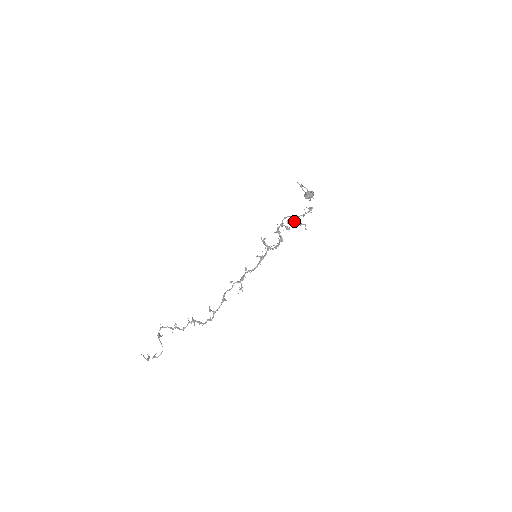
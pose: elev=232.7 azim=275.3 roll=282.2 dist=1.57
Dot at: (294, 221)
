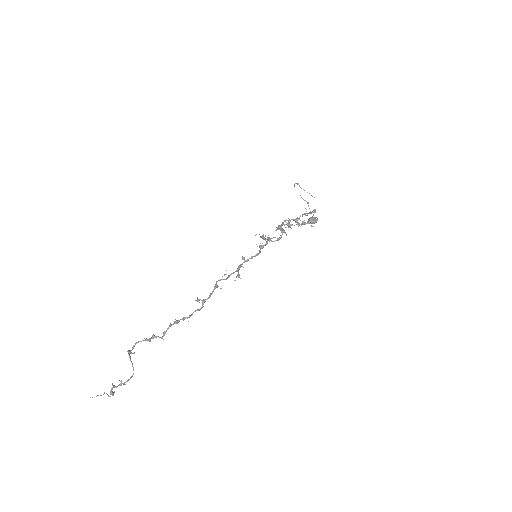
Dot at: (297, 223)
